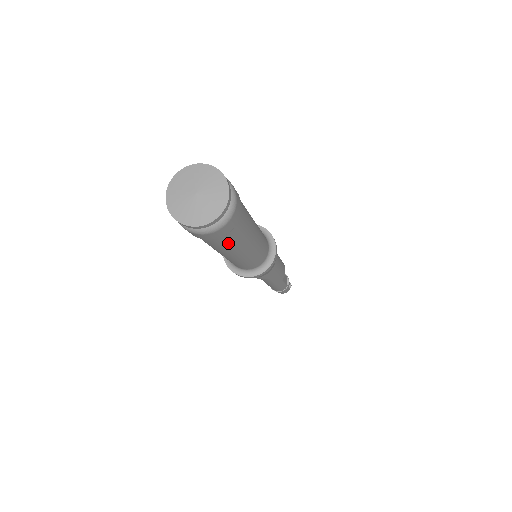
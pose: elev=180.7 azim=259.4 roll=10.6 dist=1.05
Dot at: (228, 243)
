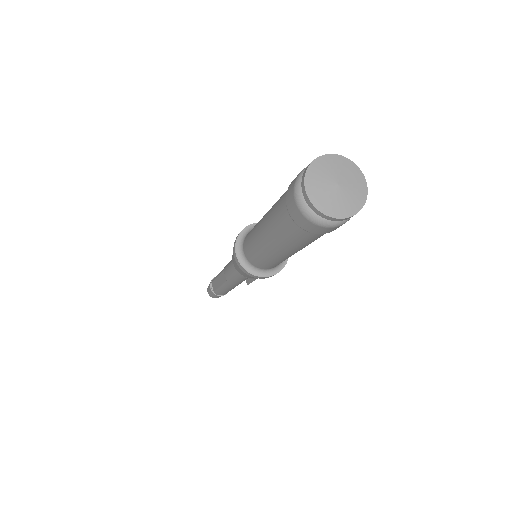
Dot at: occluded
